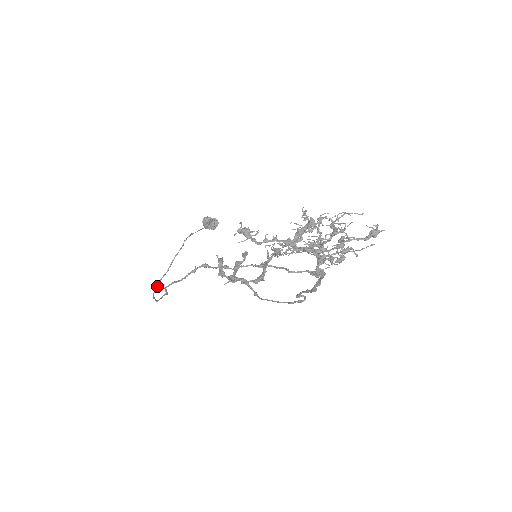
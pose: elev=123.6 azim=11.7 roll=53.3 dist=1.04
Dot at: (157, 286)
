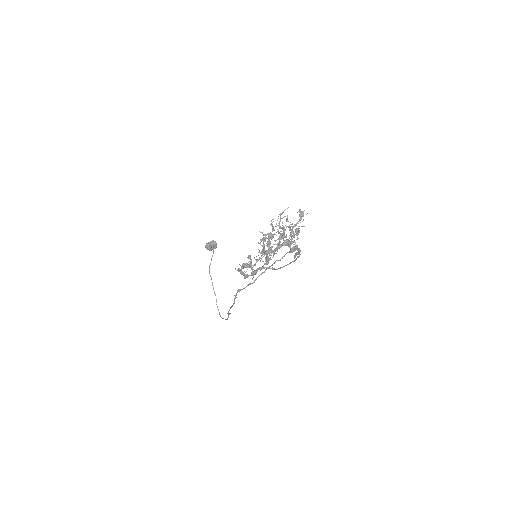
Dot at: occluded
